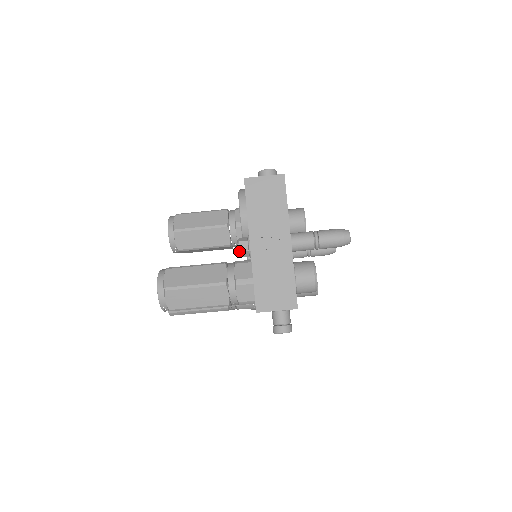
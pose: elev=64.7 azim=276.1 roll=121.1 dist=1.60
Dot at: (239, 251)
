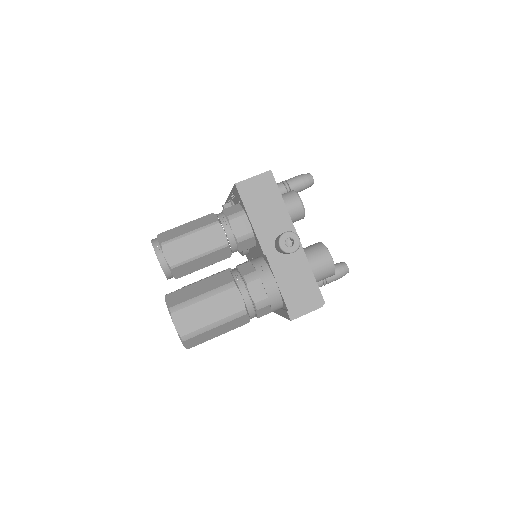
Dot at: (223, 206)
